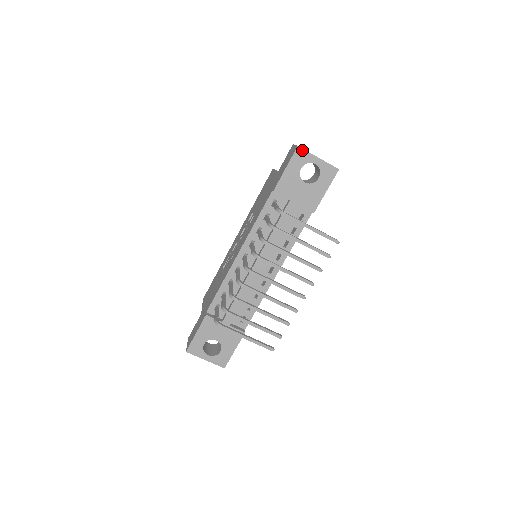
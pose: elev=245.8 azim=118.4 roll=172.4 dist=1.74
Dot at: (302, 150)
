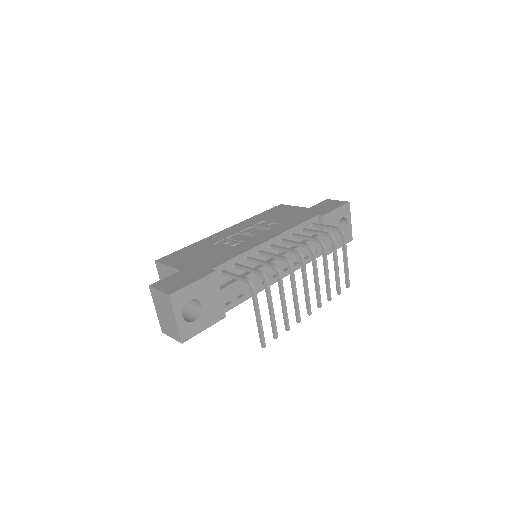
Dot at: (349, 207)
